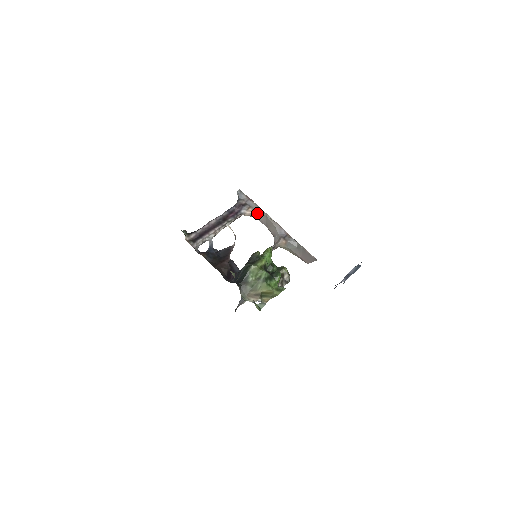
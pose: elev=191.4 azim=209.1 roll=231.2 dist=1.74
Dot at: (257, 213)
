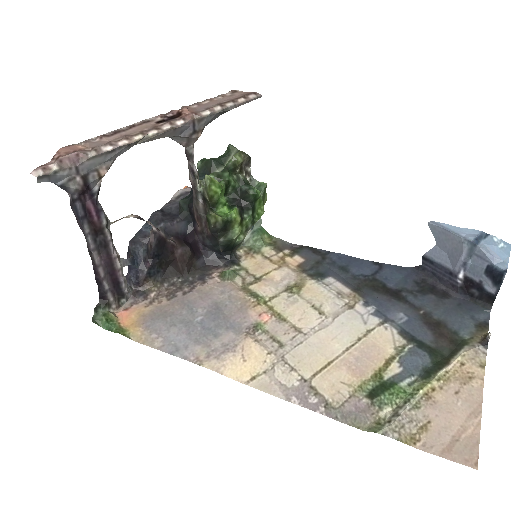
Dot at: (115, 158)
